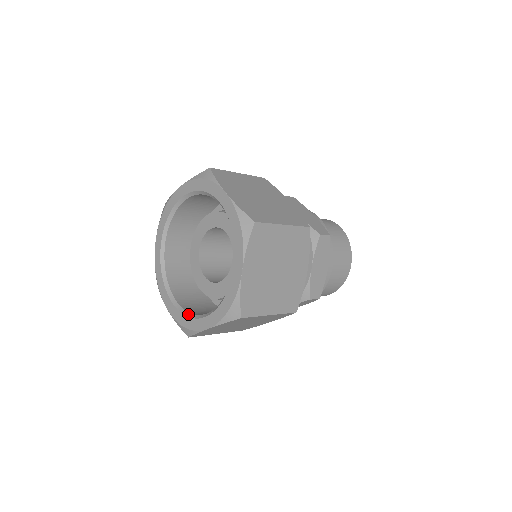
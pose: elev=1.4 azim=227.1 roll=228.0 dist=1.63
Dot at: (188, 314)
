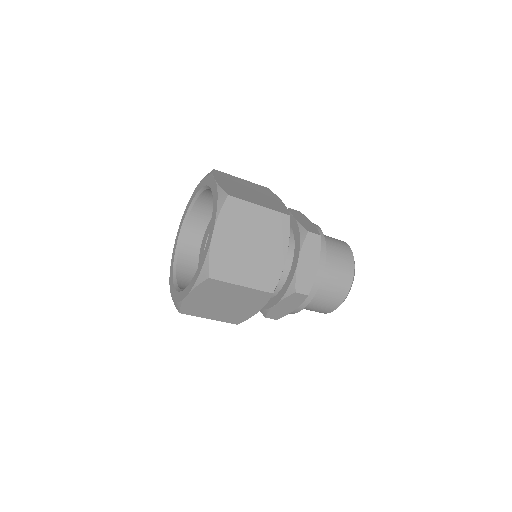
Dot at: (180, 290)
